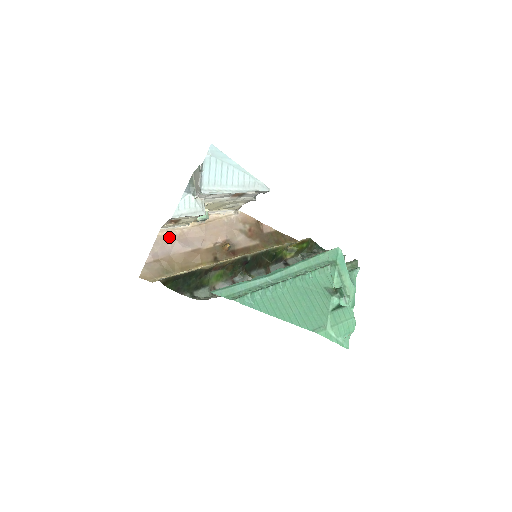
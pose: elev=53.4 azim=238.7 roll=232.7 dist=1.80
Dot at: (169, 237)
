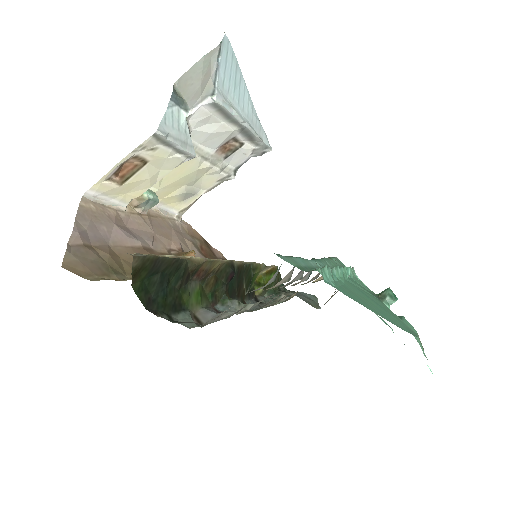
Dot at: (100, 214)
